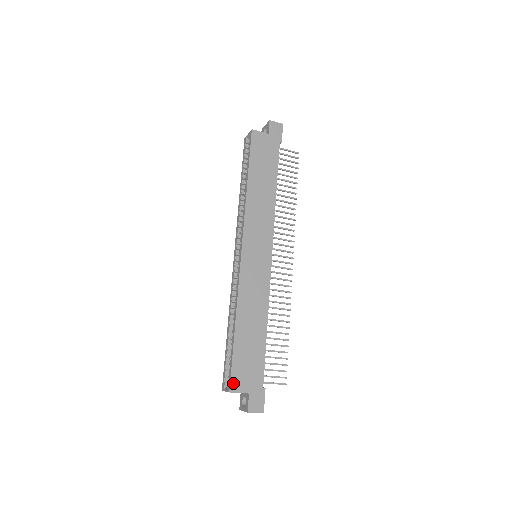
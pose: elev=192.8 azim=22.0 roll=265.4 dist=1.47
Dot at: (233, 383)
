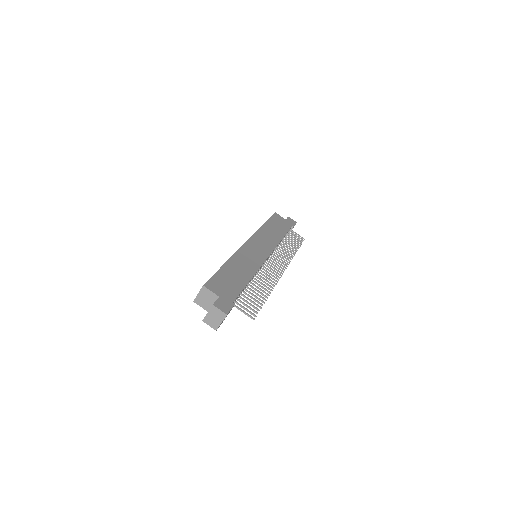
Dot at: (209, 284)
